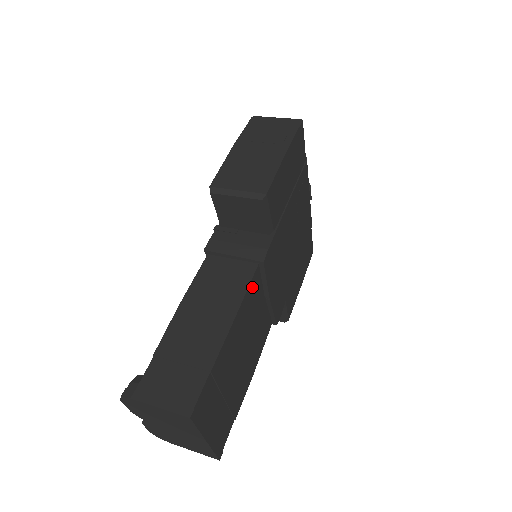
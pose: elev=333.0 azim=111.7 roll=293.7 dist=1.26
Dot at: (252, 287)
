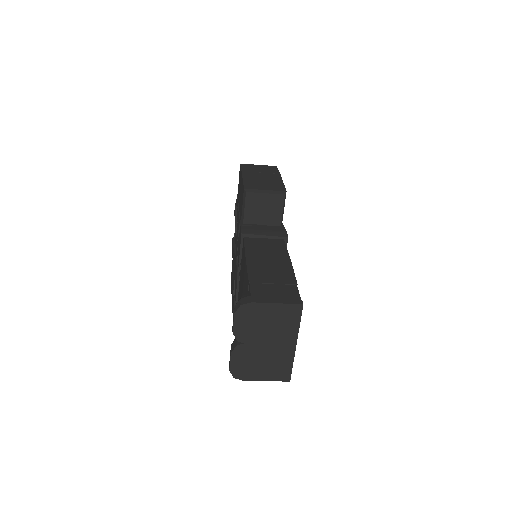
Dot at: occluded
